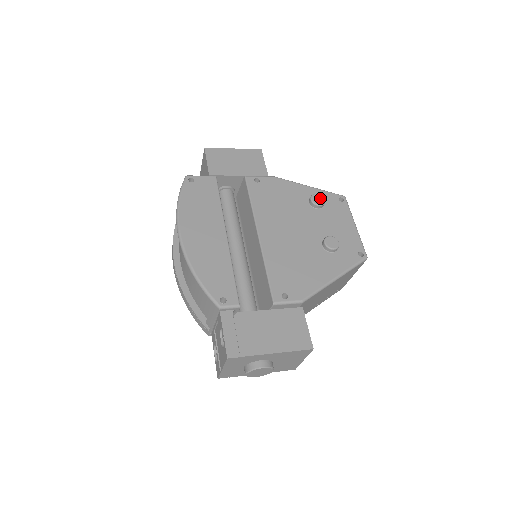
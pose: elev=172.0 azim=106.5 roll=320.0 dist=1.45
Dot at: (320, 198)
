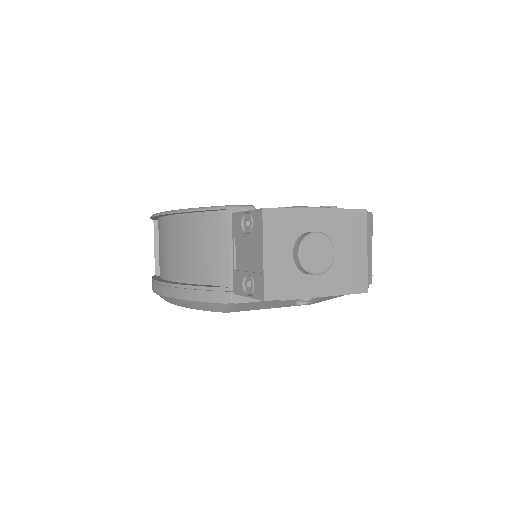
Dot at: occluded
